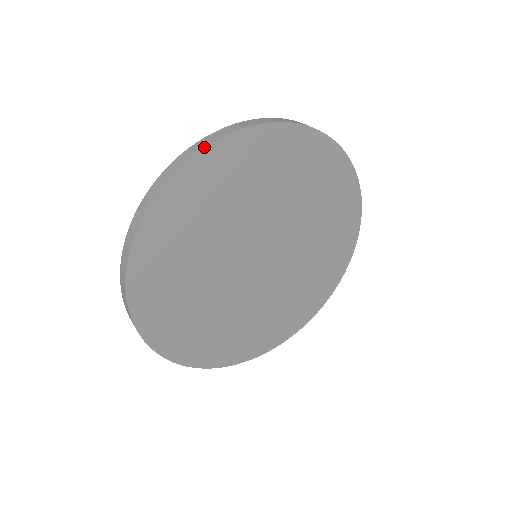
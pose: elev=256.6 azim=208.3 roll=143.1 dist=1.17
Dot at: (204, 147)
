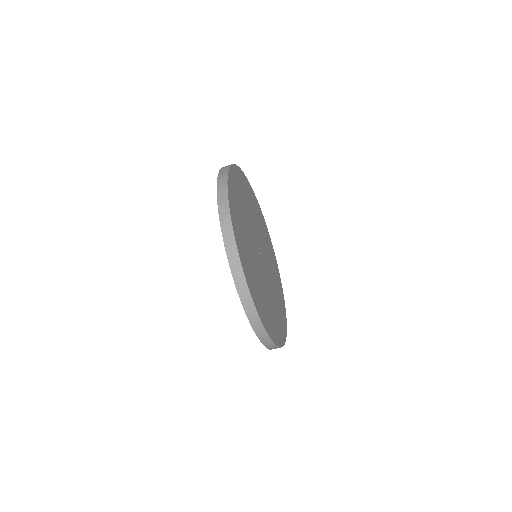
Dot at: (253, 303)
